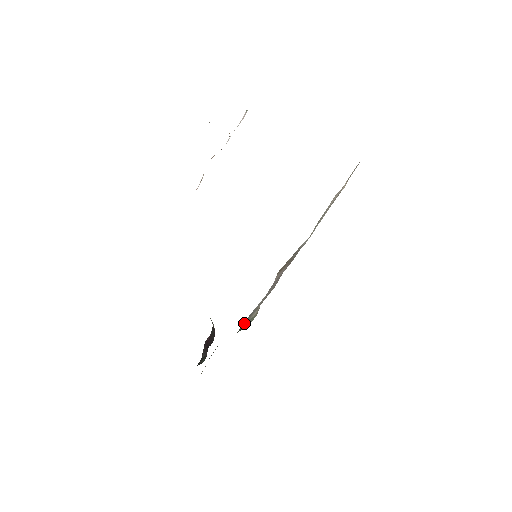
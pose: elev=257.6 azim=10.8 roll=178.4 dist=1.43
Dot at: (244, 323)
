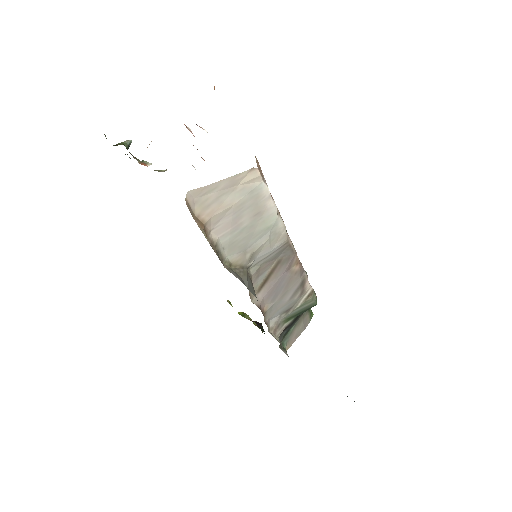
Dot at: (288, 316)
